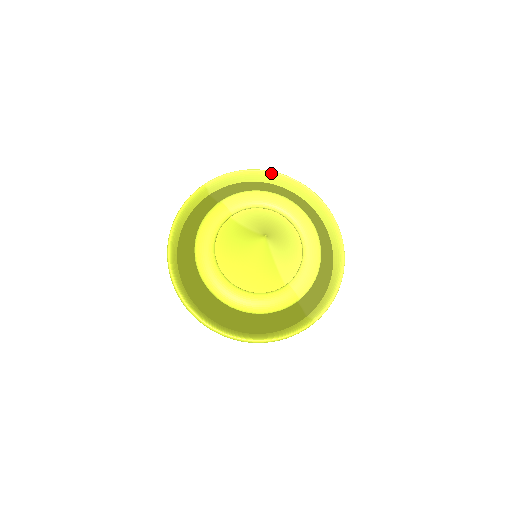
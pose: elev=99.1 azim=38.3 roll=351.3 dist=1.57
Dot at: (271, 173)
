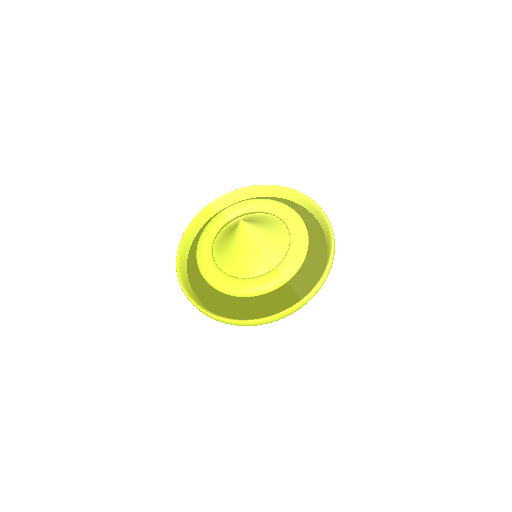
Dot at: (265, 186)
